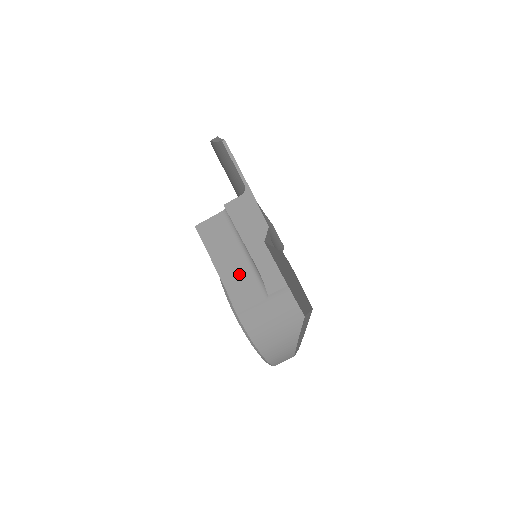
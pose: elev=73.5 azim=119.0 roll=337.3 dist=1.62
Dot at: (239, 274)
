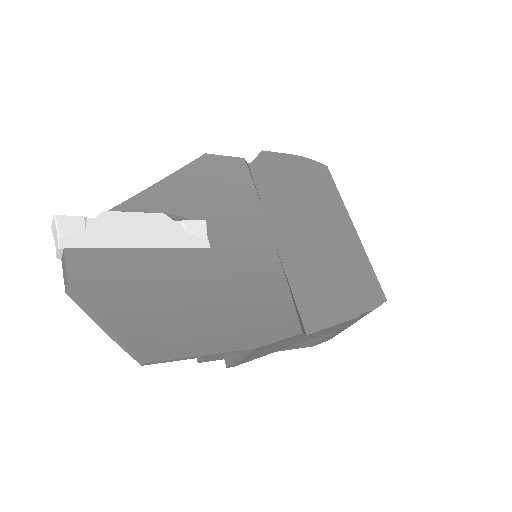
Dot at: occluded
